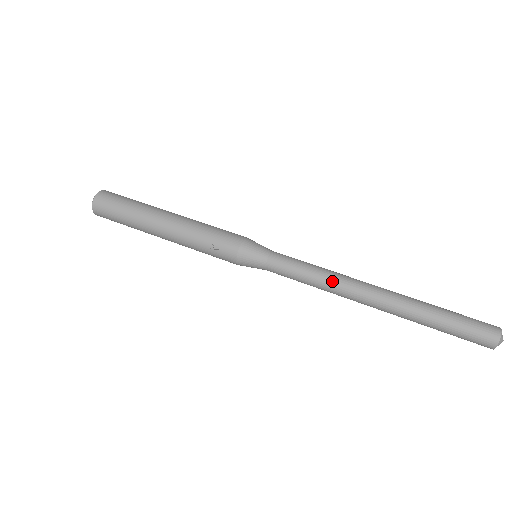
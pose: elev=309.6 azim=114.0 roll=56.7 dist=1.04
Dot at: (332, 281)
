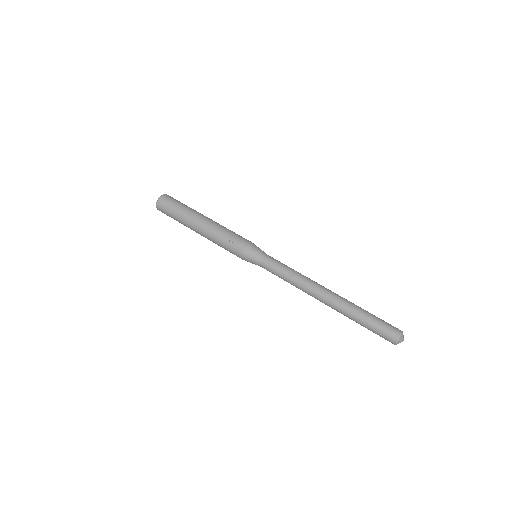
Dot at: (301, 280)
